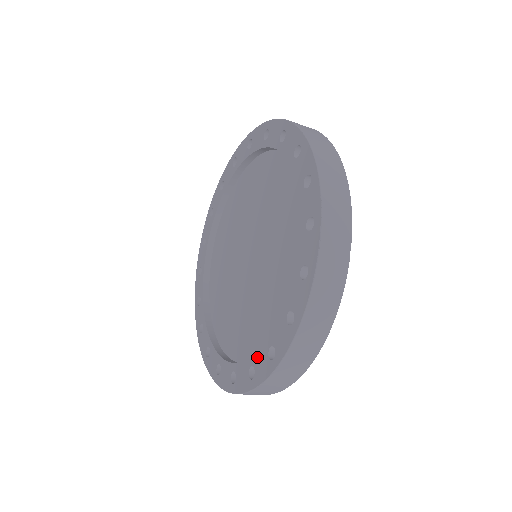
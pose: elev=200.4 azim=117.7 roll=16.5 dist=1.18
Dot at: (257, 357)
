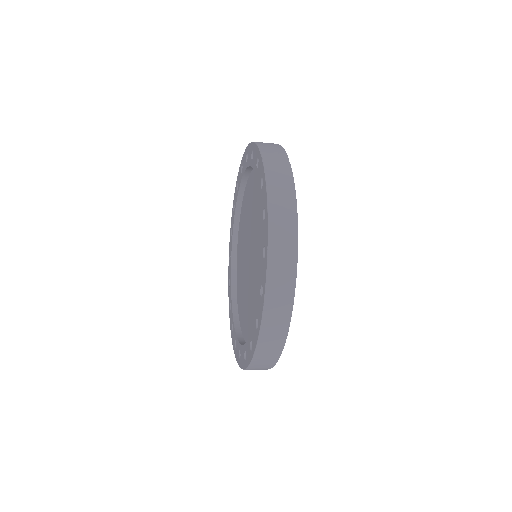
Dot at: (260, 275)
